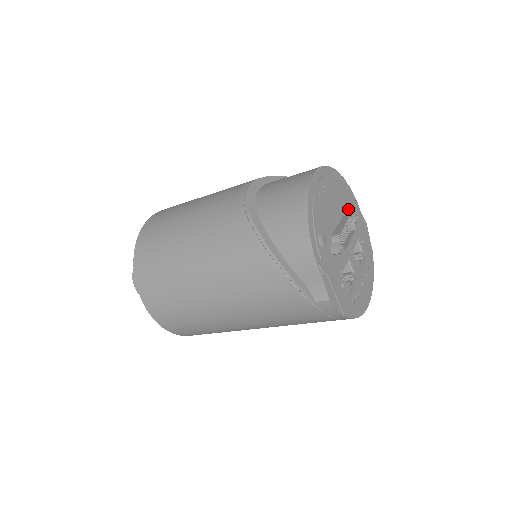
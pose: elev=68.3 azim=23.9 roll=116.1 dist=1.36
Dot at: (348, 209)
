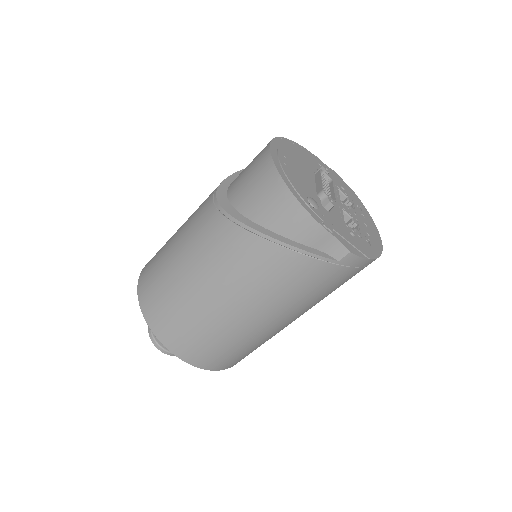
Dot at: (314, 166)
